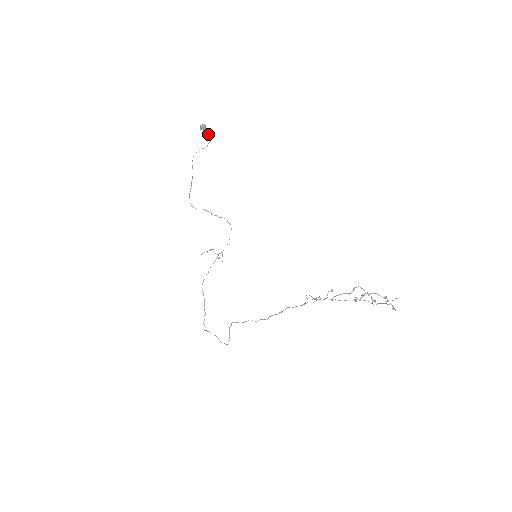
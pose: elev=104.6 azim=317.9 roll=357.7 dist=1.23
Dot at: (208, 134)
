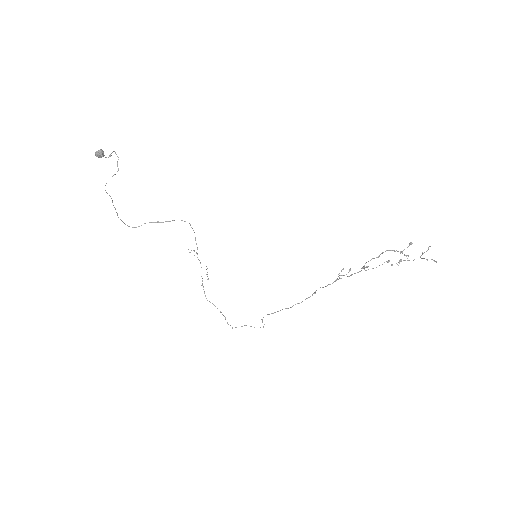
Dot at: (110, 156)
